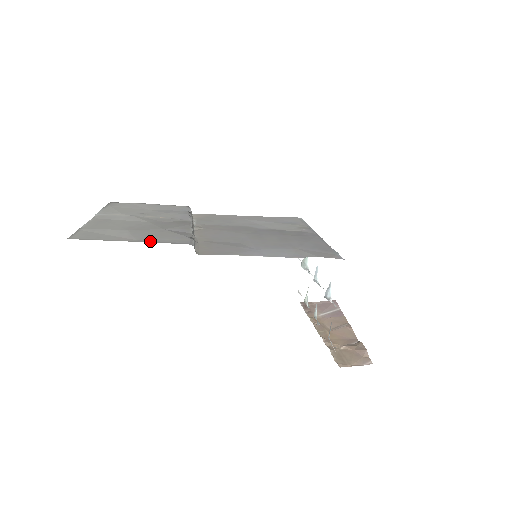
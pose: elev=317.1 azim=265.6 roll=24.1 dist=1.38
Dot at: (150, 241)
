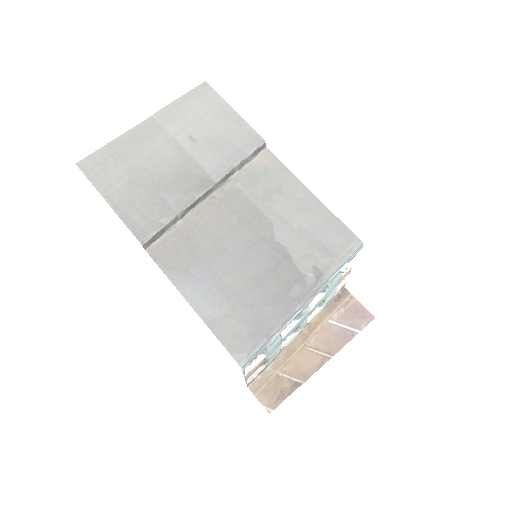
Dot at: (120, 212)
